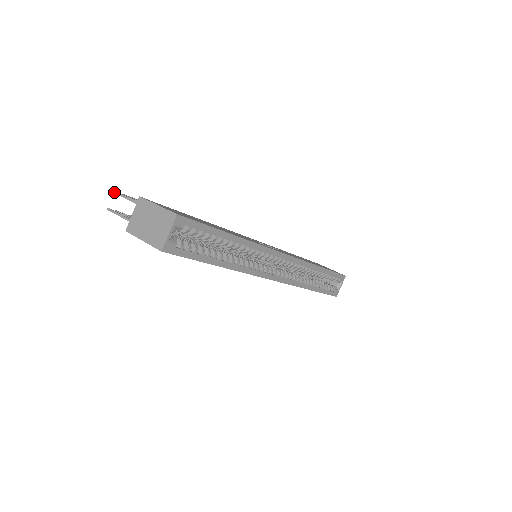
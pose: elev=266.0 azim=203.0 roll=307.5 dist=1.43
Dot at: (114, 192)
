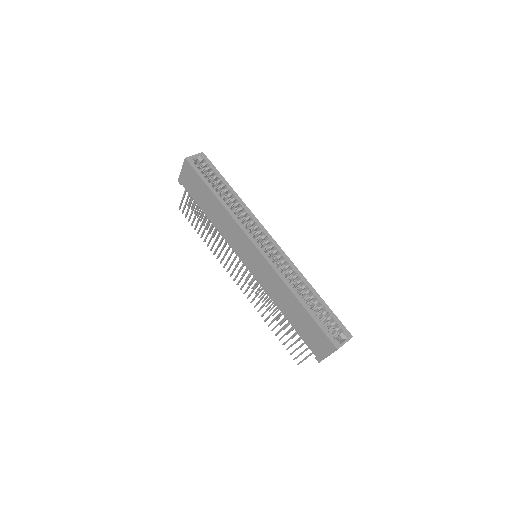
Dot at: (188, 205)
